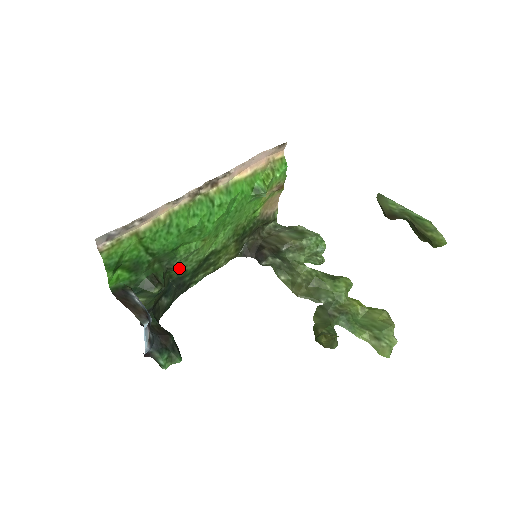
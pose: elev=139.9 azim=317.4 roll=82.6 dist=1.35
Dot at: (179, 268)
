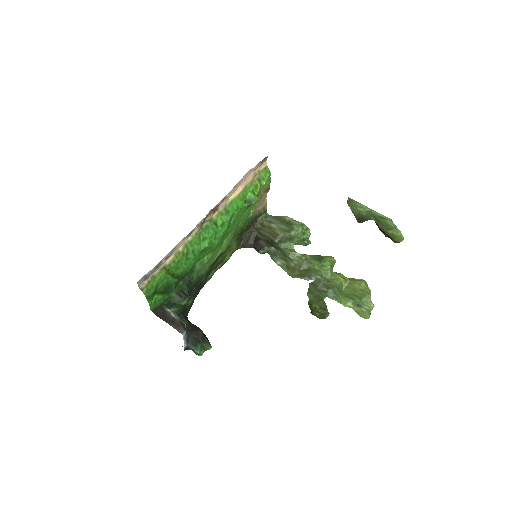
Dot at: (197, 276)
